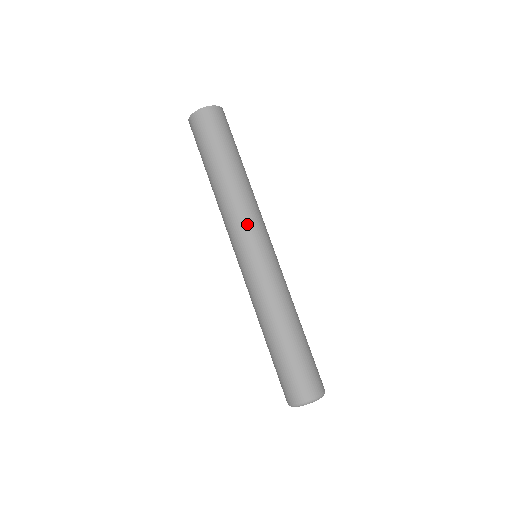
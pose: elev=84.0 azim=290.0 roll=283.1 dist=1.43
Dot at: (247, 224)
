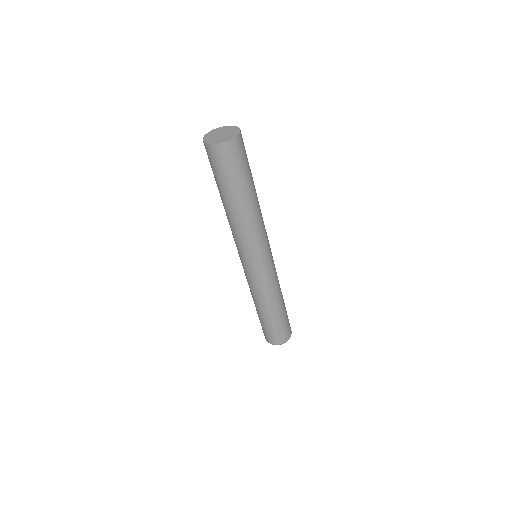
Dot at: (251, 247)
